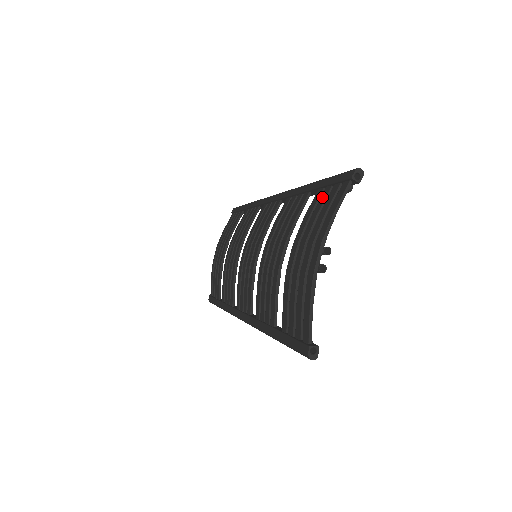
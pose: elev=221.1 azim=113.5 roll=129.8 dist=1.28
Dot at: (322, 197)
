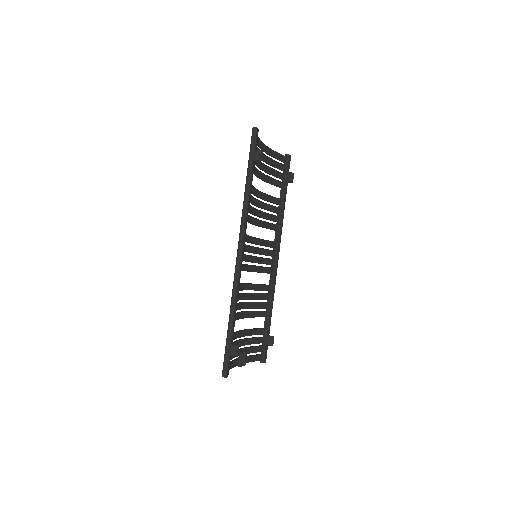
Dot at: occluded
